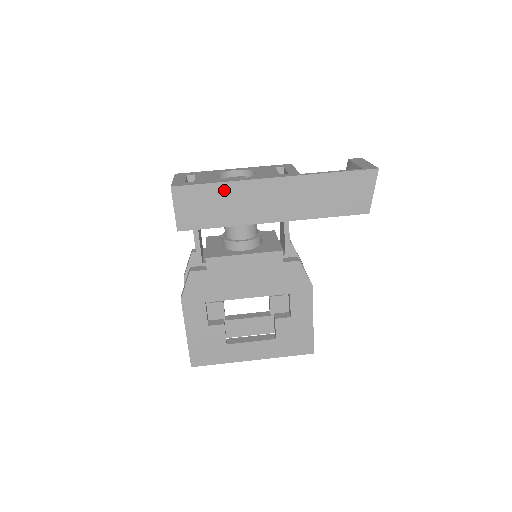
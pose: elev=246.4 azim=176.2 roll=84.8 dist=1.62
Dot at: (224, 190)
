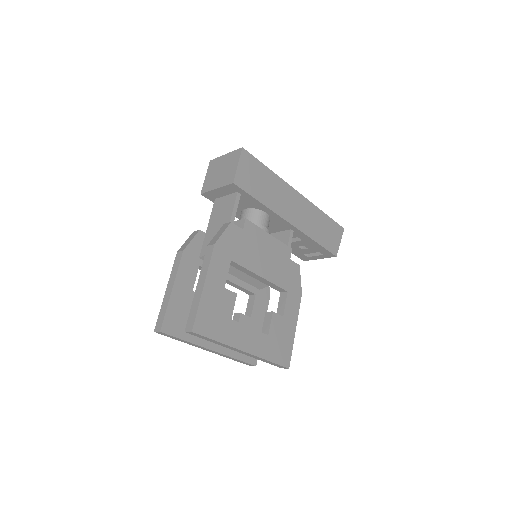
Dot at: (271, 177)
